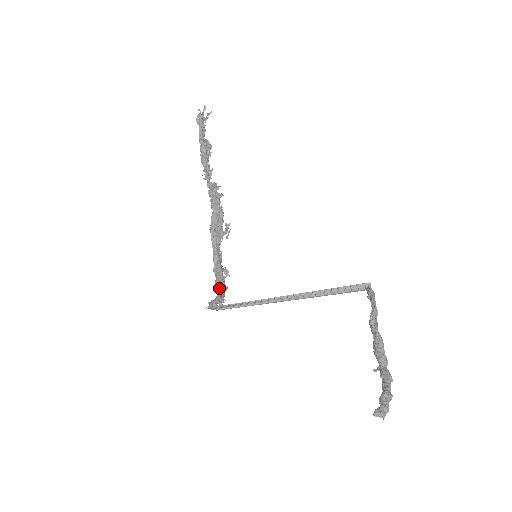
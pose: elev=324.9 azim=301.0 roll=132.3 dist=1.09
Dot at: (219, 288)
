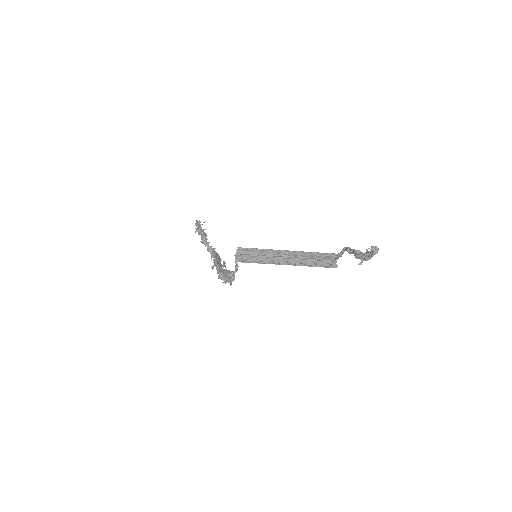
Dot at: (231, 271)
